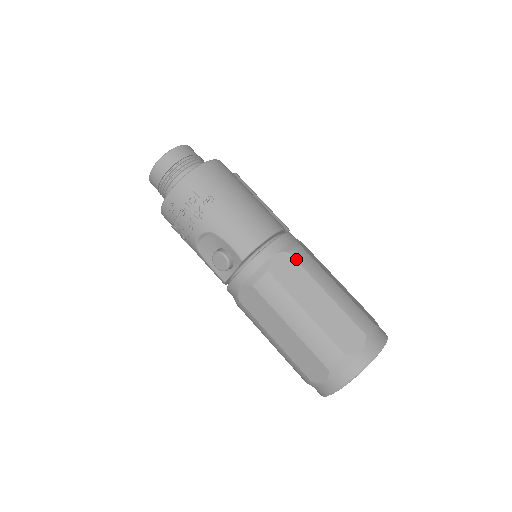
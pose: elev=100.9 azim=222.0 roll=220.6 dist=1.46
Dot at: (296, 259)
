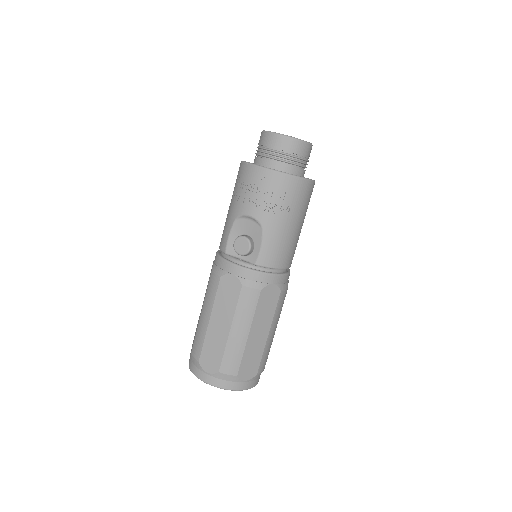
Dot at: (279, 299)
